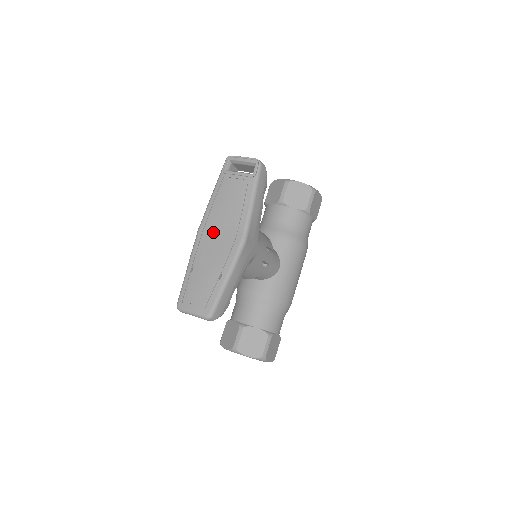
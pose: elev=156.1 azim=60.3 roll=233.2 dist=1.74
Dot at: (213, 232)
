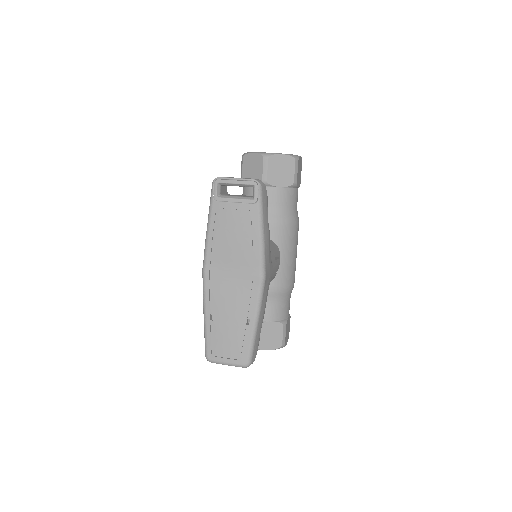
Dot at: (223, 273)
